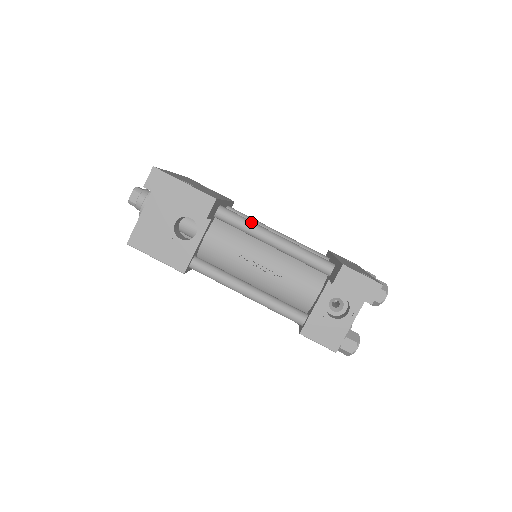
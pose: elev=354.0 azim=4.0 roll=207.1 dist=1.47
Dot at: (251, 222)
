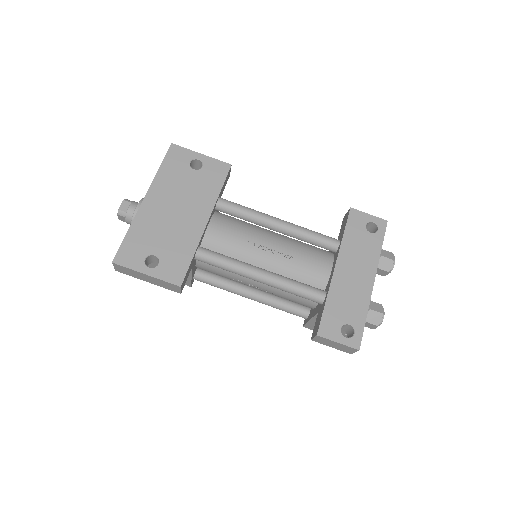
Dot at: (231, 266)
